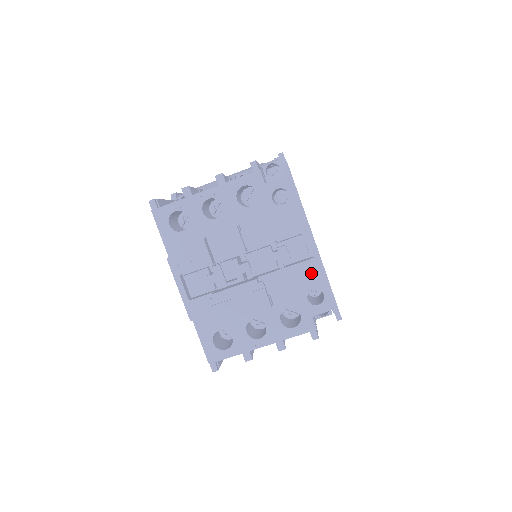
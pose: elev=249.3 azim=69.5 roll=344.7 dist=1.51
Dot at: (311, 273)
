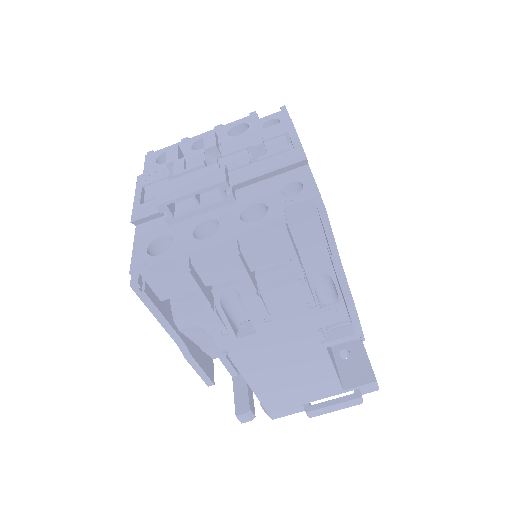
Dot at: (288, 160)
